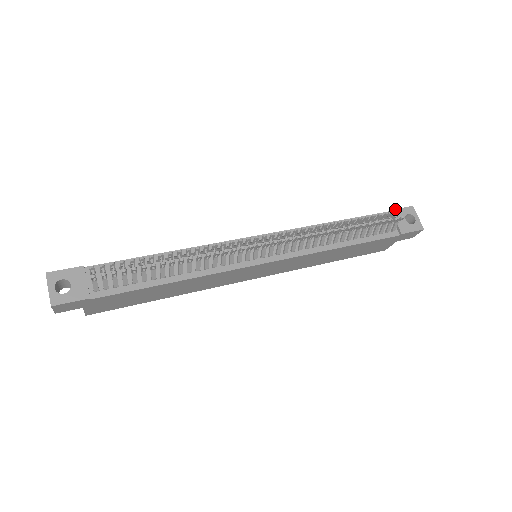
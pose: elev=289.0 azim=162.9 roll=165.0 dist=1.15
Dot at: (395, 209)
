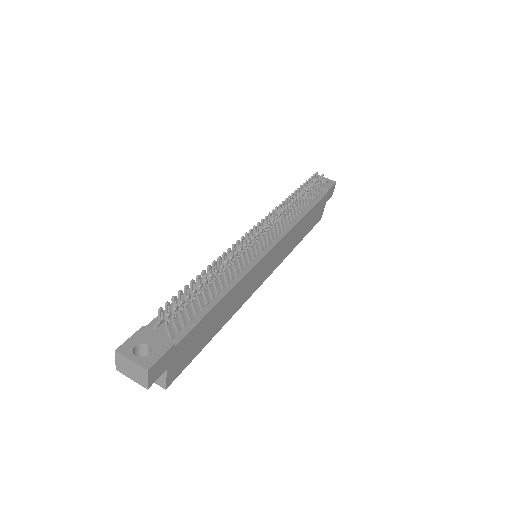
Dot at: occluded
